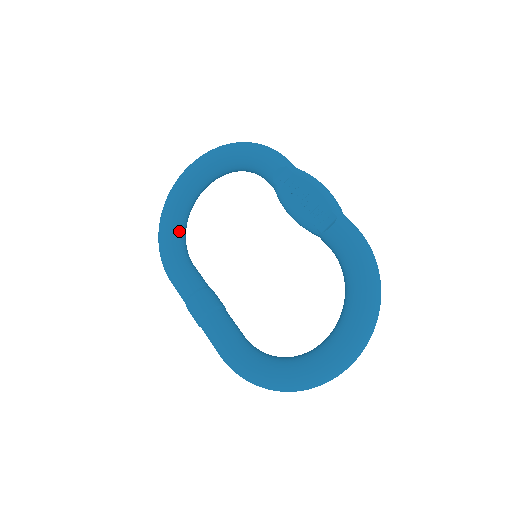
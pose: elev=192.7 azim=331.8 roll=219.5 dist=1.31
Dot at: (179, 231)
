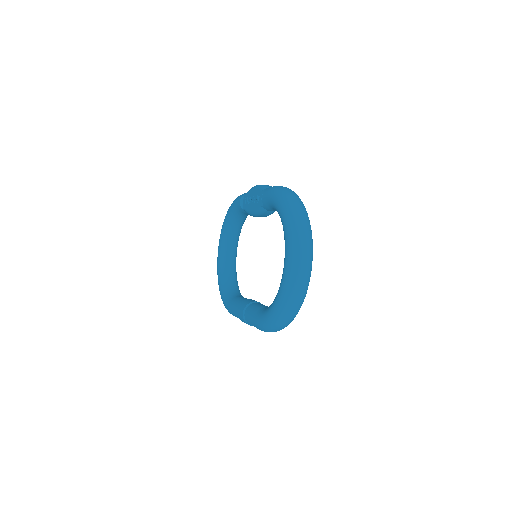
Dot at: (229, 285)
